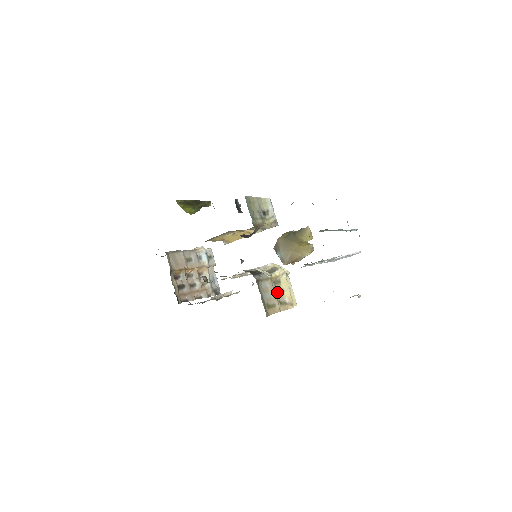
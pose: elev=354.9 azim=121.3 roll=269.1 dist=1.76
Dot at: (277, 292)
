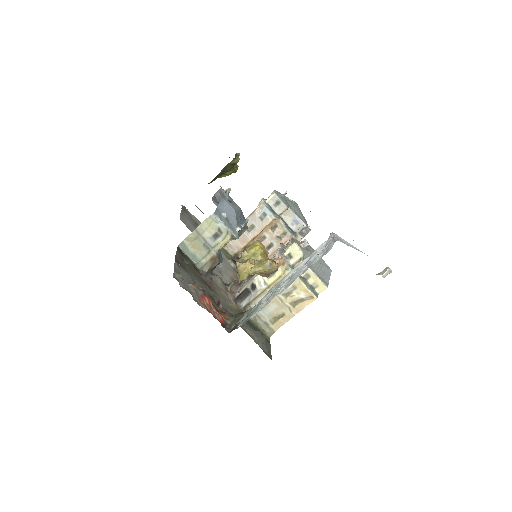
Dot at: (285, 294)
